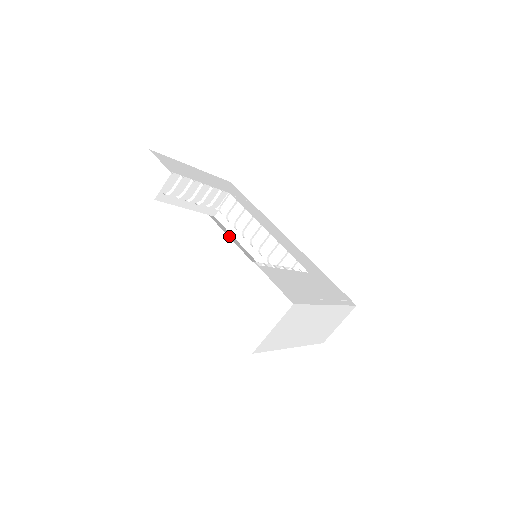
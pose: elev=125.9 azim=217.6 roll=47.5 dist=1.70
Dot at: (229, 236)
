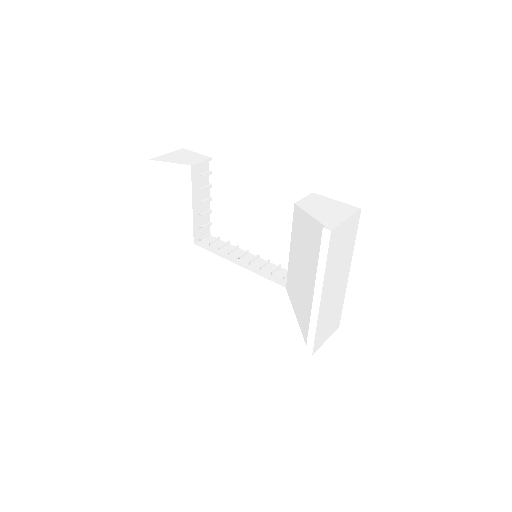
Dot at: (191, 277)
